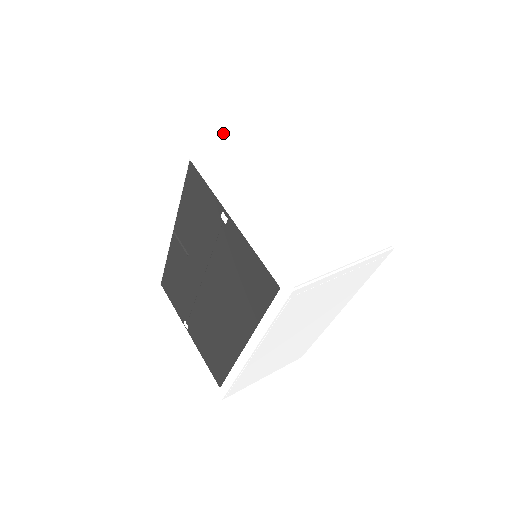
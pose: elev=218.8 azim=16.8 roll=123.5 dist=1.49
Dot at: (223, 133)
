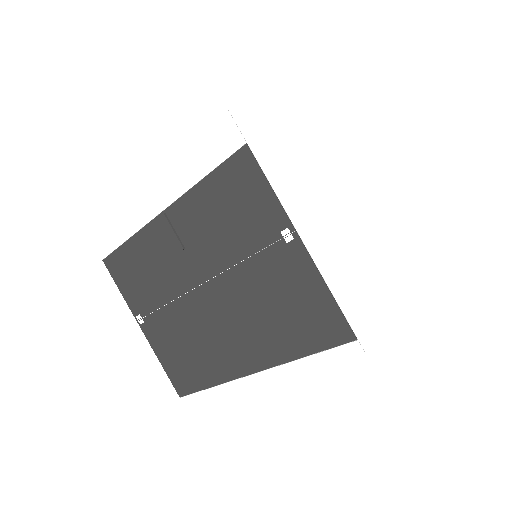
Dot at: (281, 111)
